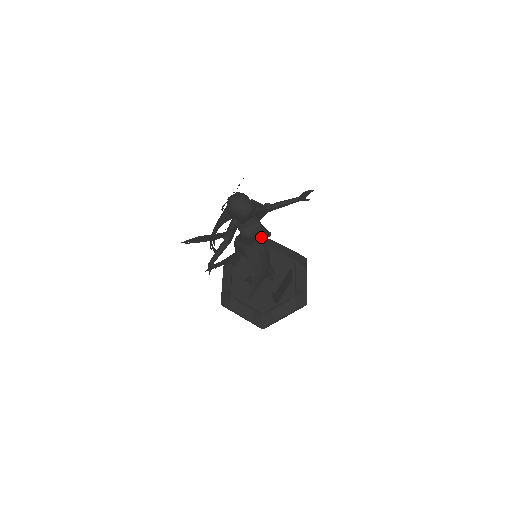
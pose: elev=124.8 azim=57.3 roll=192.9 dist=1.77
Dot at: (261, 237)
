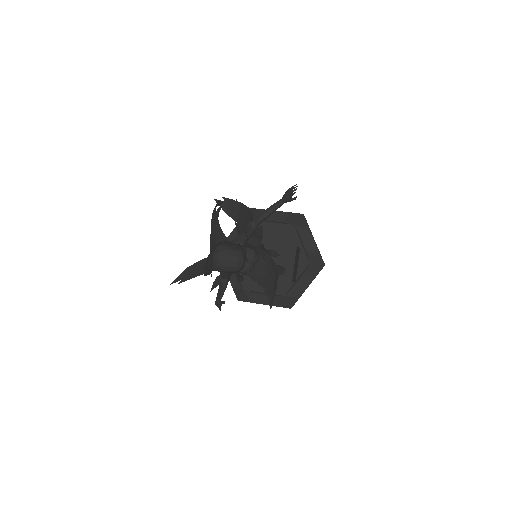
Dot at: occluded
